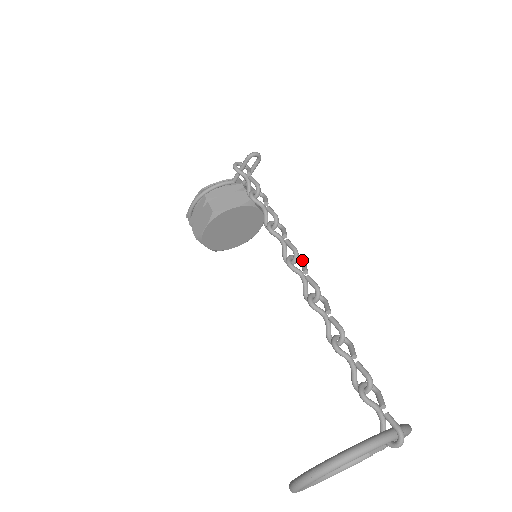
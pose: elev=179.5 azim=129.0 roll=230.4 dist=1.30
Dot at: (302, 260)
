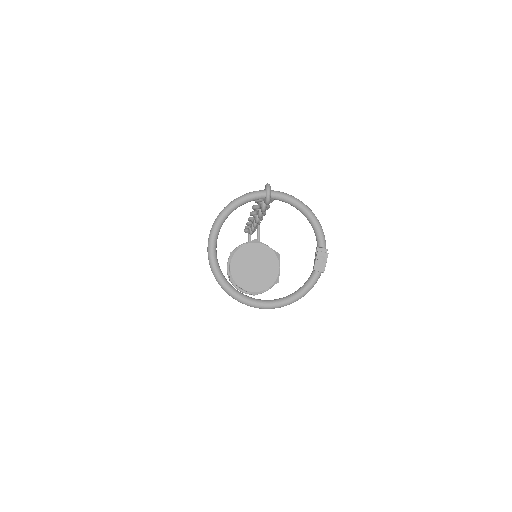
Dot at: occluded
